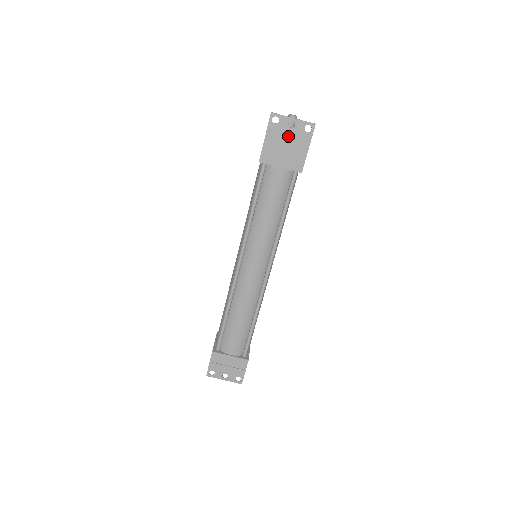
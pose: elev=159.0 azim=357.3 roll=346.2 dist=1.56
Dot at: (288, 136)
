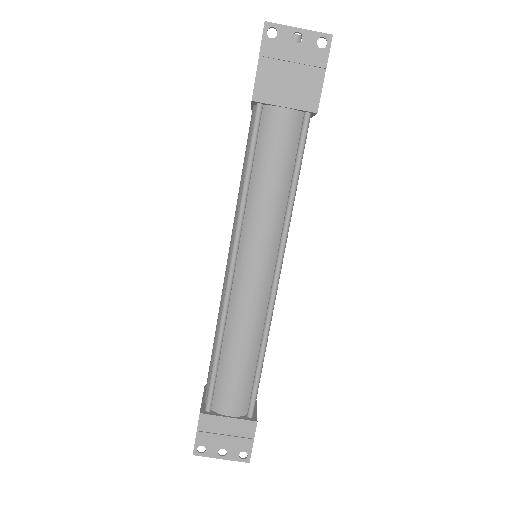
Dot at: (293, 56)
